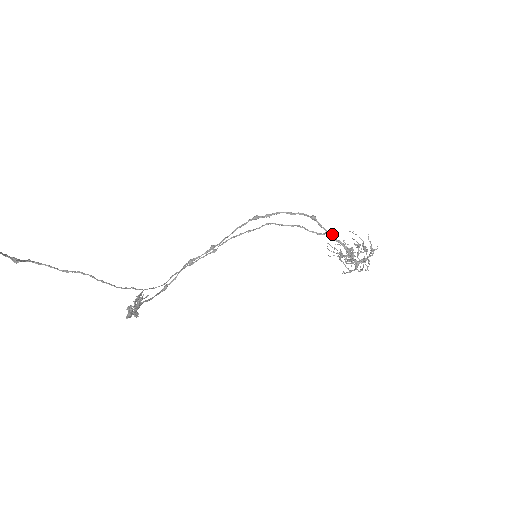
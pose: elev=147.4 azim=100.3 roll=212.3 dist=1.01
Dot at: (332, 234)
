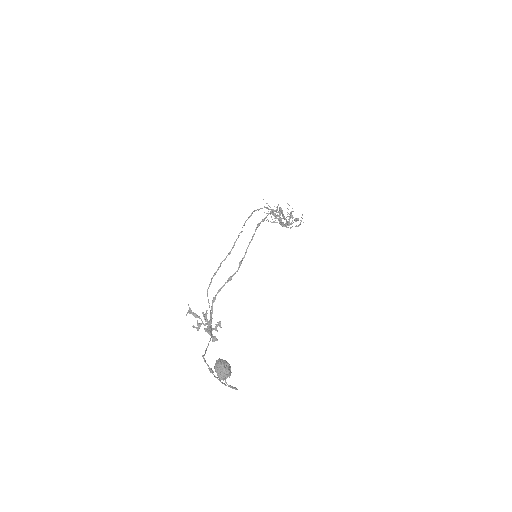
Dot at: (284, 216)
